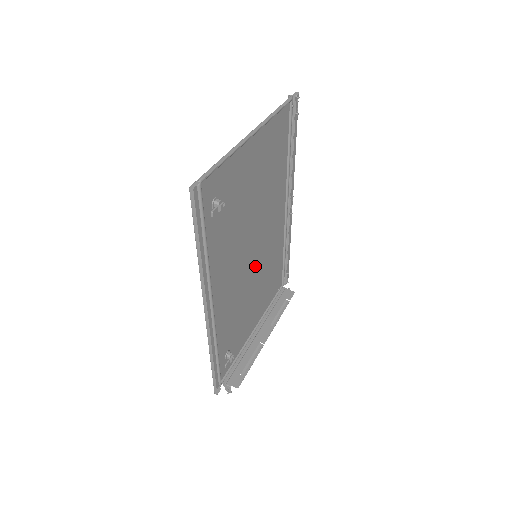
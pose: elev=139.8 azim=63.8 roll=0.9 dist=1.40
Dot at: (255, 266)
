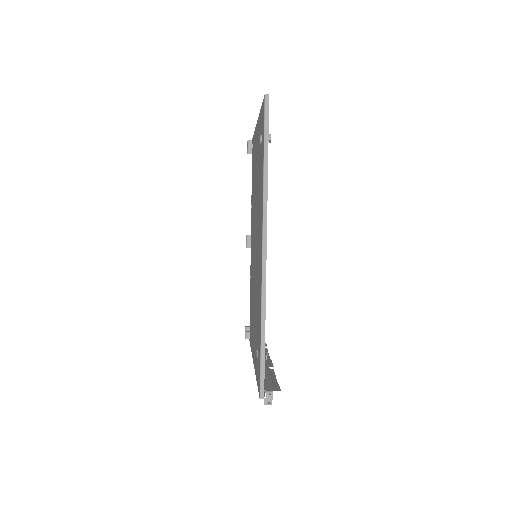
Dot at: (254, 270)
